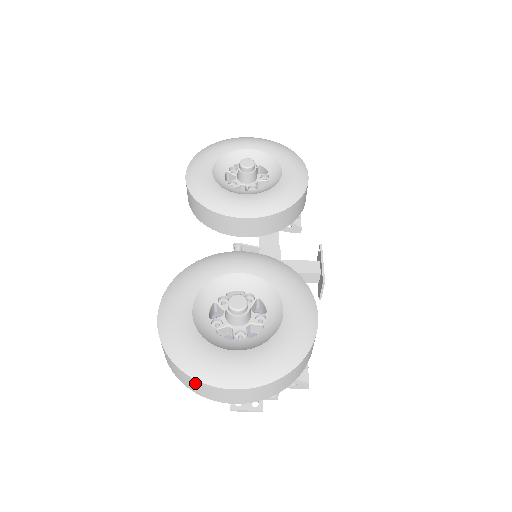
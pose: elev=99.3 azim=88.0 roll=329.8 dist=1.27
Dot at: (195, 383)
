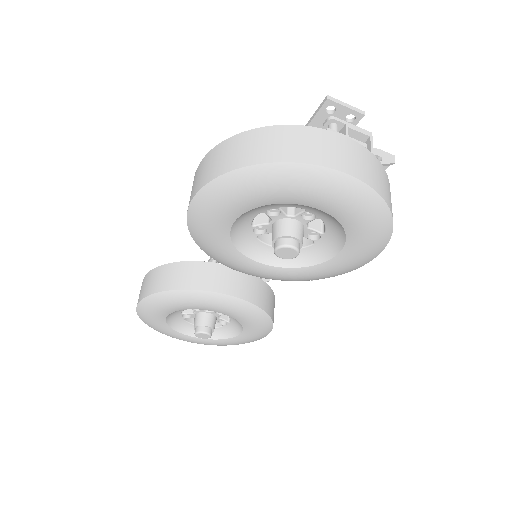
Dot at: occluded
